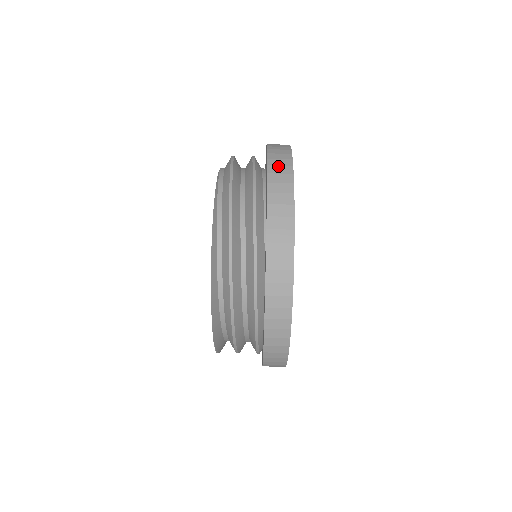
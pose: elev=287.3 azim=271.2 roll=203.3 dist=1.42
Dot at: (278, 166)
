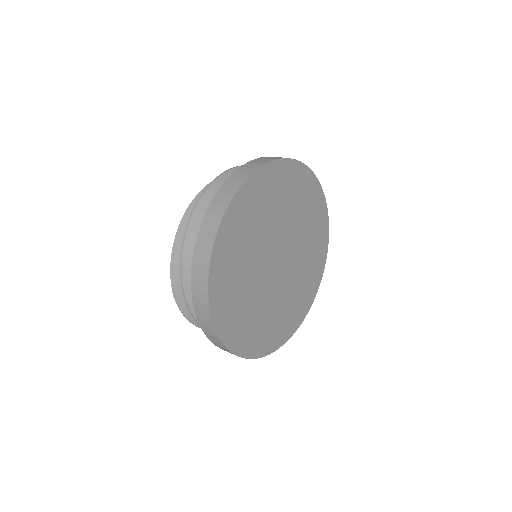
Dot at: (254, 163)
